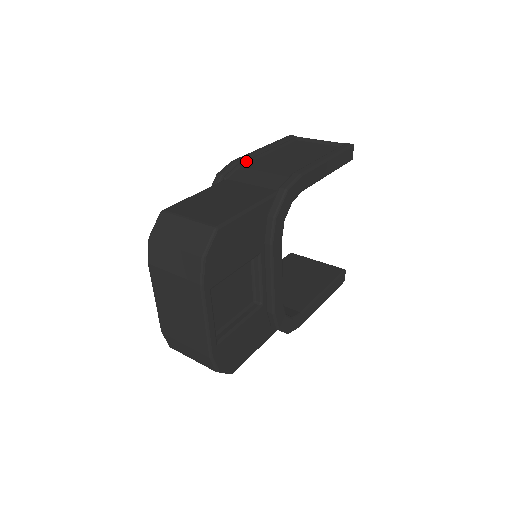
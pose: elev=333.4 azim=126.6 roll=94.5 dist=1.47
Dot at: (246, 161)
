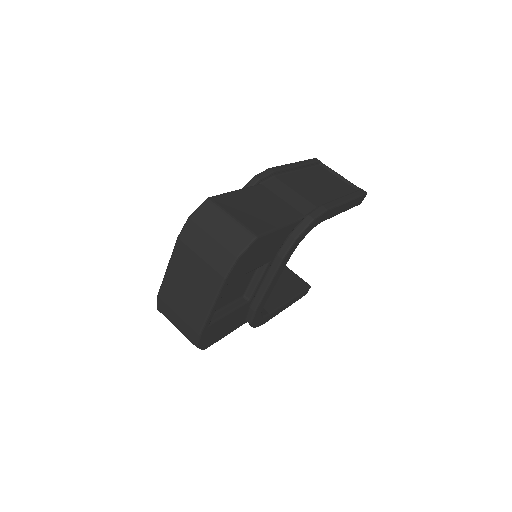
Dot at: (280, 172)
